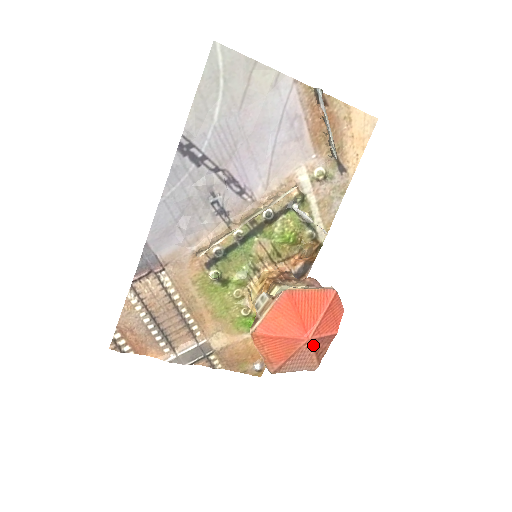
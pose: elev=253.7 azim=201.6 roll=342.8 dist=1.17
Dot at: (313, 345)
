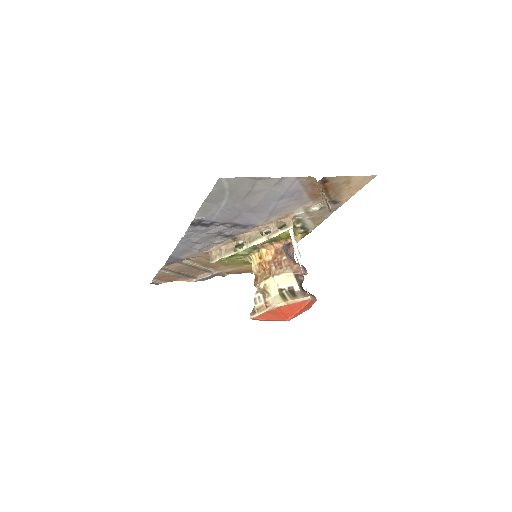
Dot at: occluded
